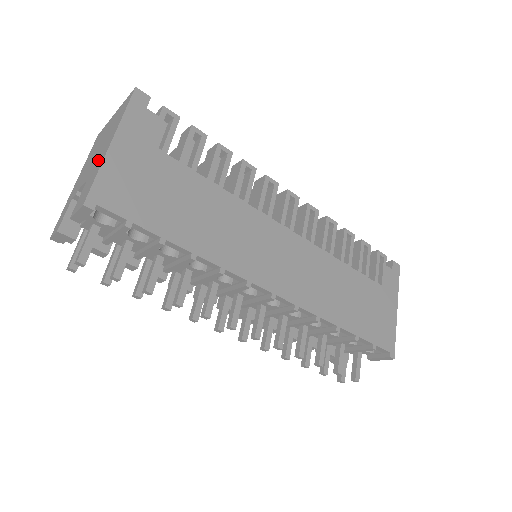
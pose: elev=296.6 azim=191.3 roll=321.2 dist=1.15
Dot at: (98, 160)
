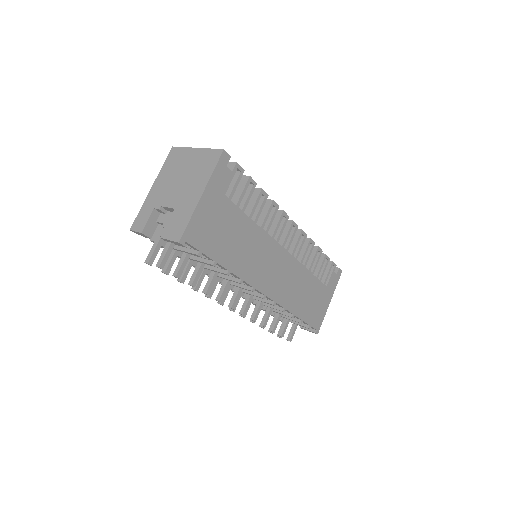
Dot at: (186, 199)
